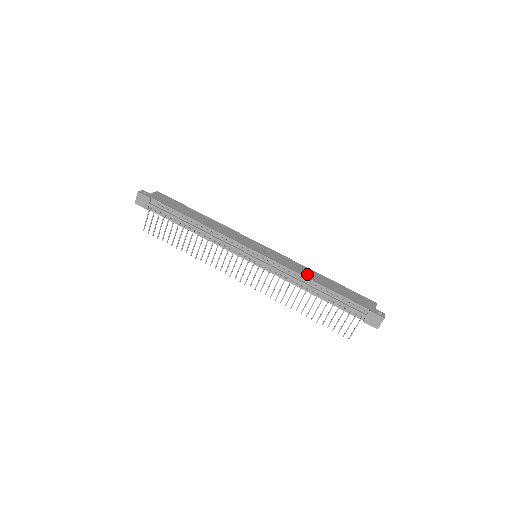
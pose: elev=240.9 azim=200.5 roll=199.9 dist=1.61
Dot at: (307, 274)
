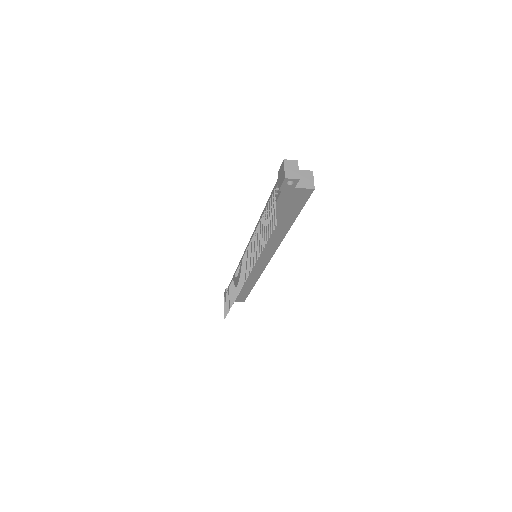
Dot at: occluded
